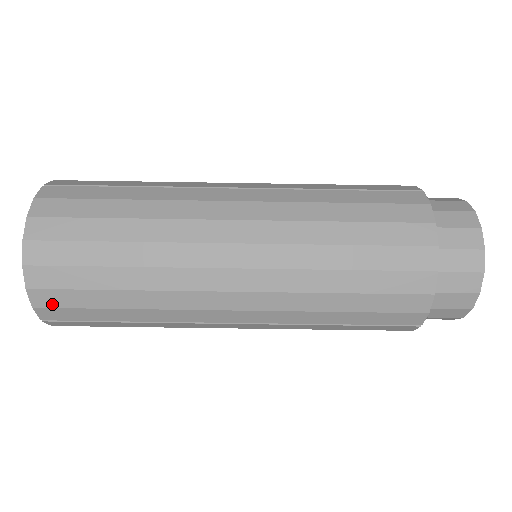
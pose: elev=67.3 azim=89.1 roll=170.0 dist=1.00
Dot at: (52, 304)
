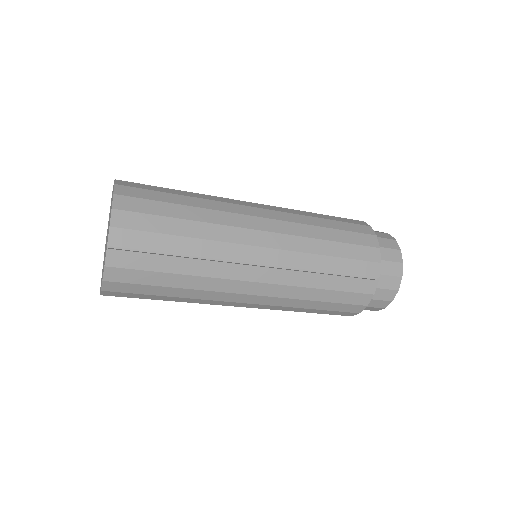
Dot at: occluded
